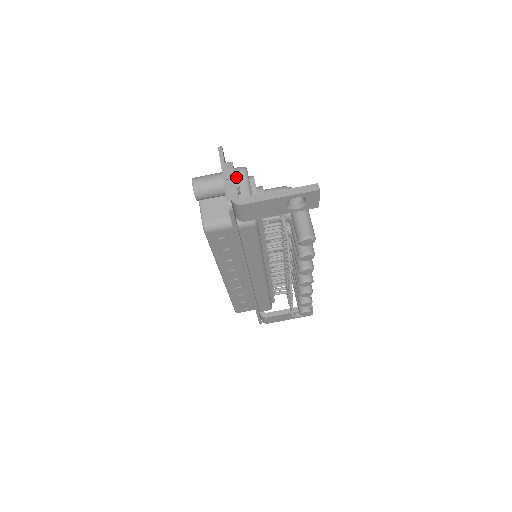
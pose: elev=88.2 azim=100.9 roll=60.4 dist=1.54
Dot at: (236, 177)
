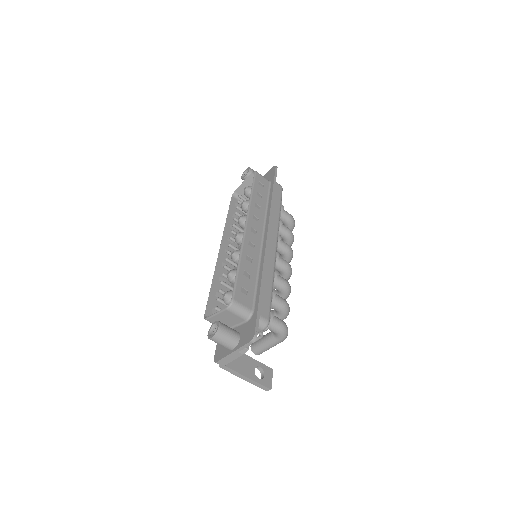
Dot at: (239, 356)
